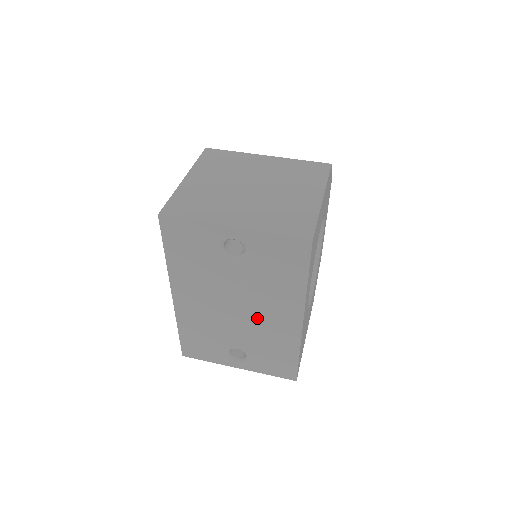
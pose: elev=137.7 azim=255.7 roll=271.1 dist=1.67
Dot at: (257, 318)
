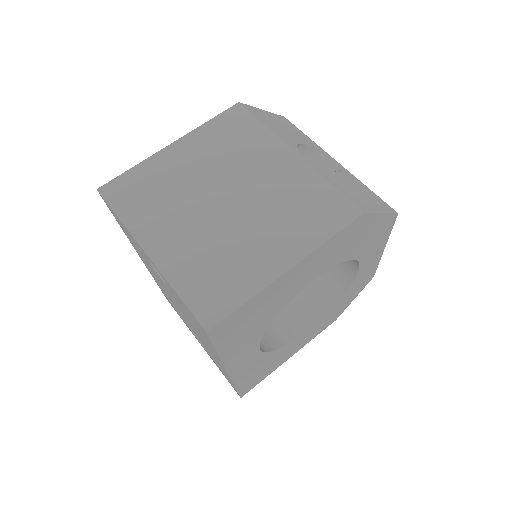
Dot at: occluded
